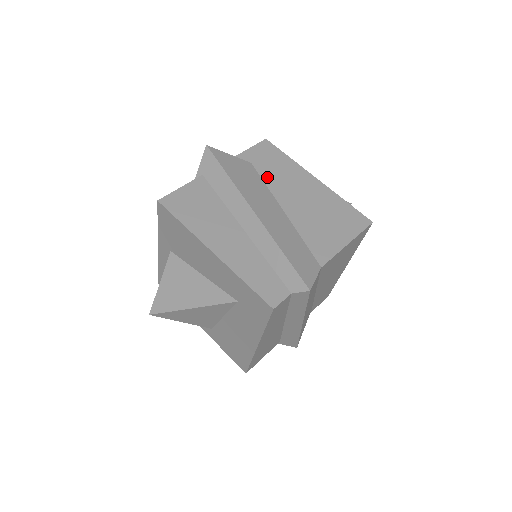
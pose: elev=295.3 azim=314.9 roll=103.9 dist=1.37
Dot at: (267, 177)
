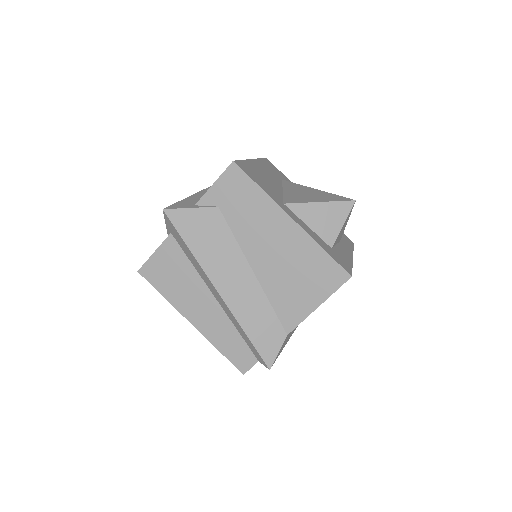
Dot at: (236, 226)
